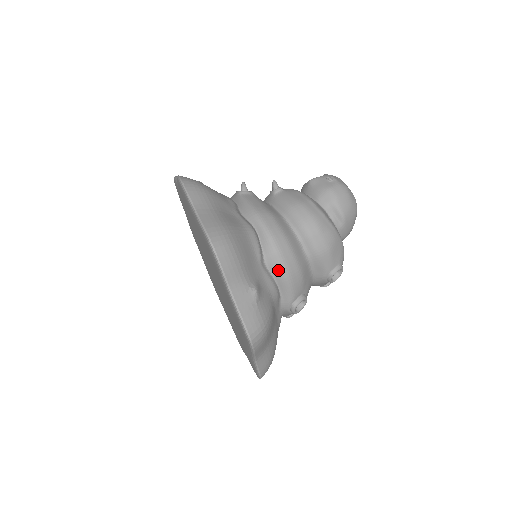
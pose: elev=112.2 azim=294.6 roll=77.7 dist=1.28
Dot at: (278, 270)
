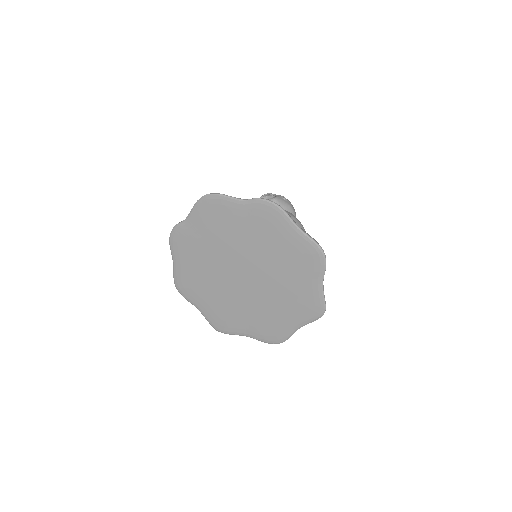
Dot at: occluded
